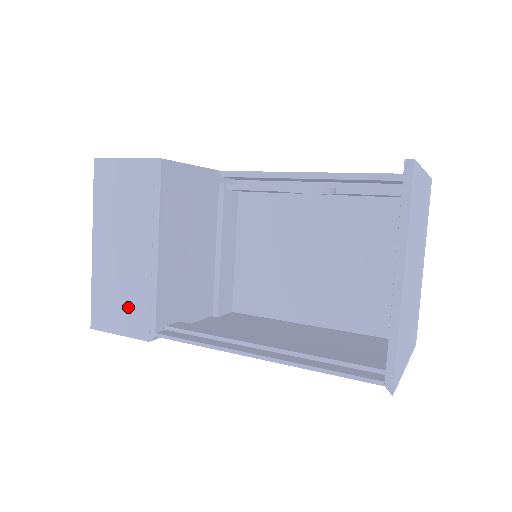
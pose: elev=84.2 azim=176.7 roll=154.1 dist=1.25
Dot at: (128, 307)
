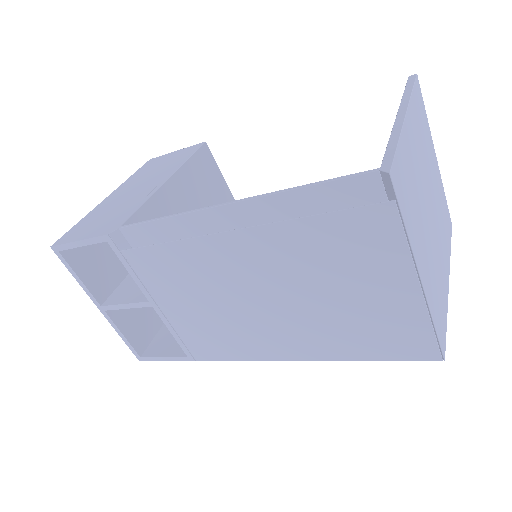
Dot at: (107, 219)
